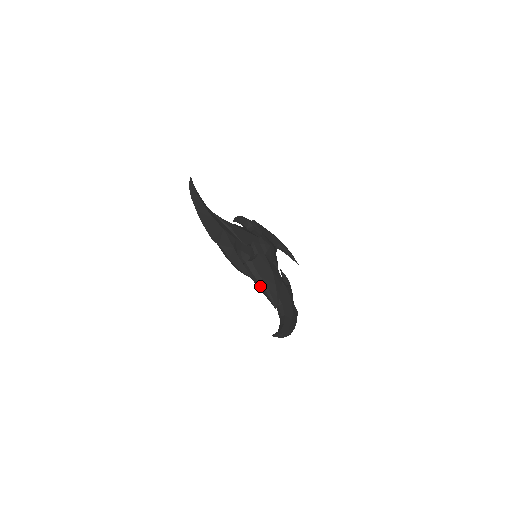
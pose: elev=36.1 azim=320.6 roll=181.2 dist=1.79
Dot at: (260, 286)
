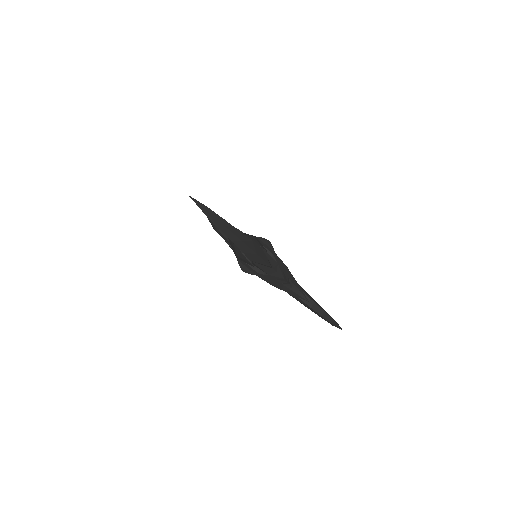
Dot at: occluded
